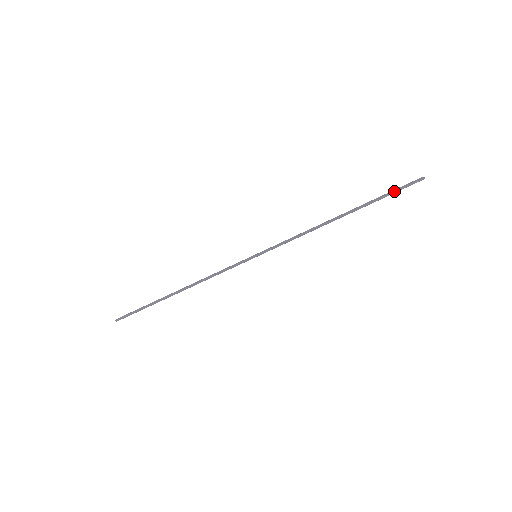
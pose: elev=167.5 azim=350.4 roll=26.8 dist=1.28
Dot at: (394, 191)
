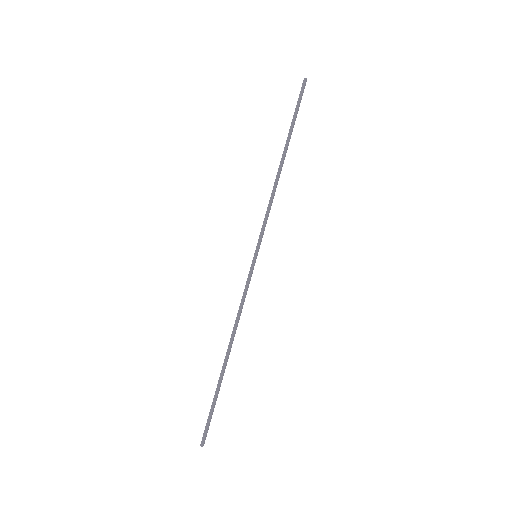
Dot at: (296, 106)
